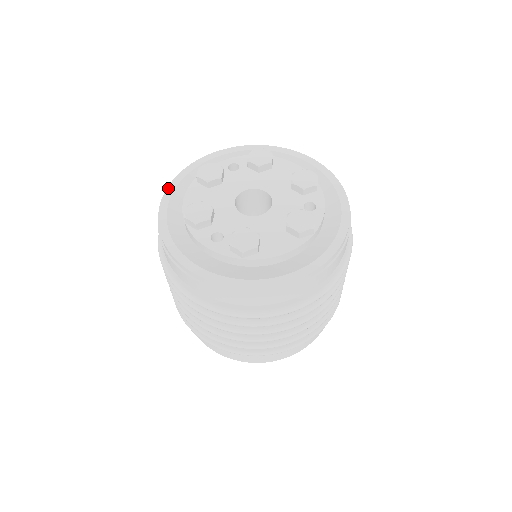
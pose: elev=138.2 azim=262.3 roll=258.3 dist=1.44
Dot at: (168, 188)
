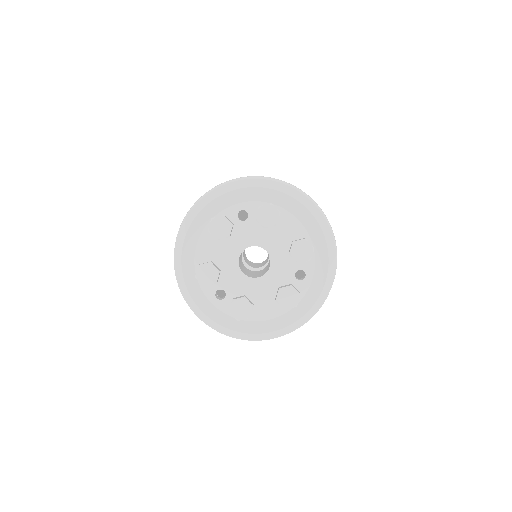
Dot at: (183, 226)
